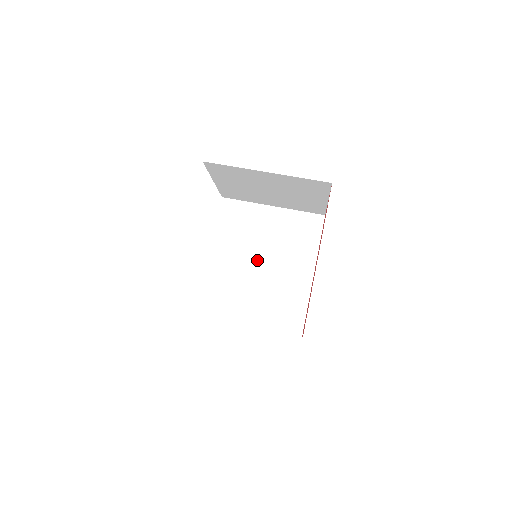
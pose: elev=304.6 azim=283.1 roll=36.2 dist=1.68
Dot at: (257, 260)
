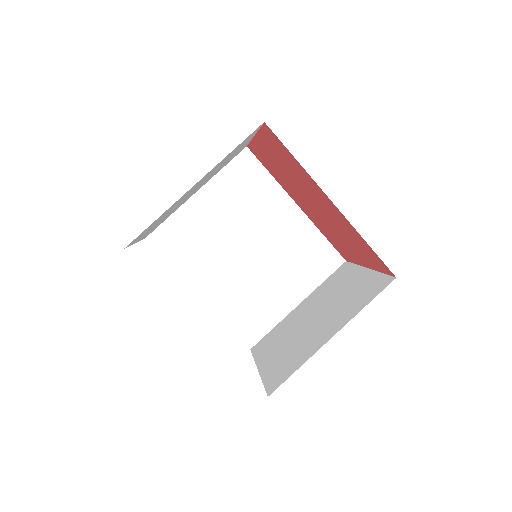
Dot at: (241, 250)
